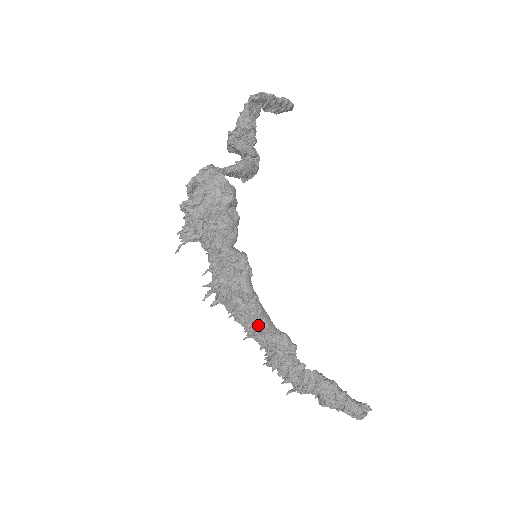
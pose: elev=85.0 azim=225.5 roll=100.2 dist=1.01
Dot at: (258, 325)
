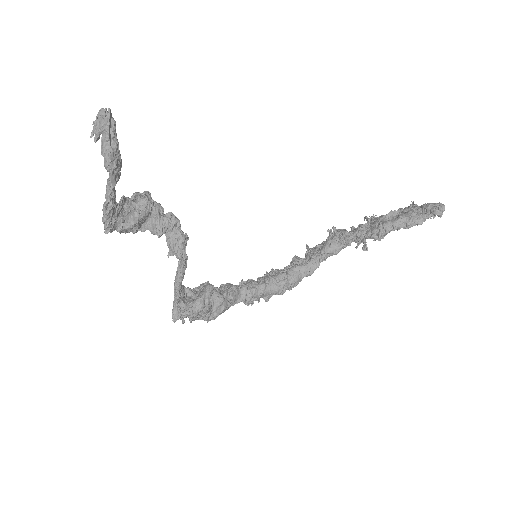
Dot at: occluded
